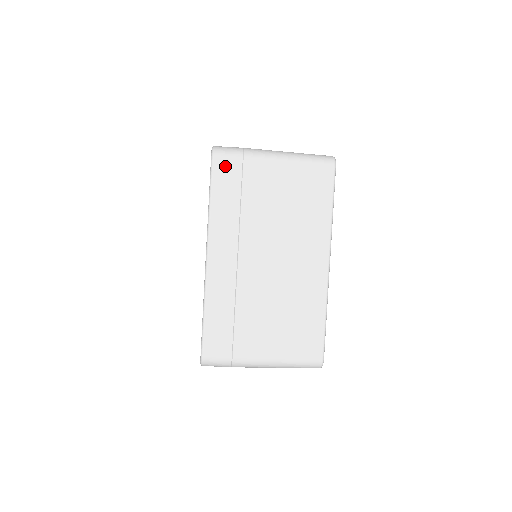
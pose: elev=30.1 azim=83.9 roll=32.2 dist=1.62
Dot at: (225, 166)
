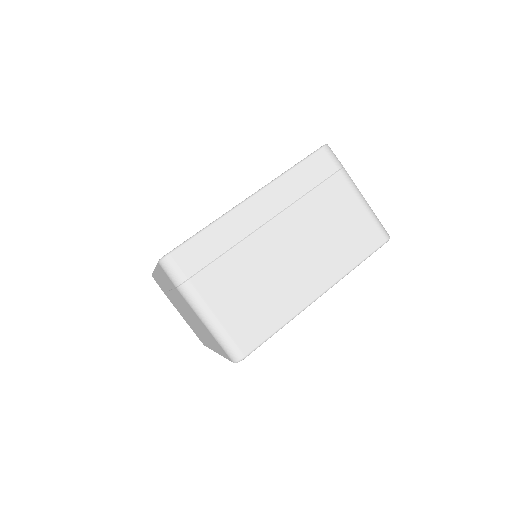
Dot at: (324, 161)
